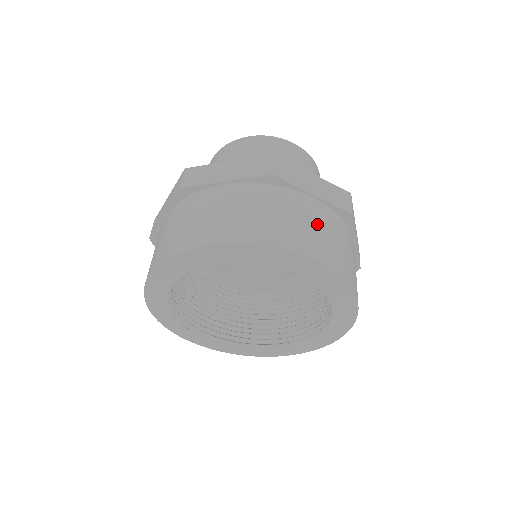
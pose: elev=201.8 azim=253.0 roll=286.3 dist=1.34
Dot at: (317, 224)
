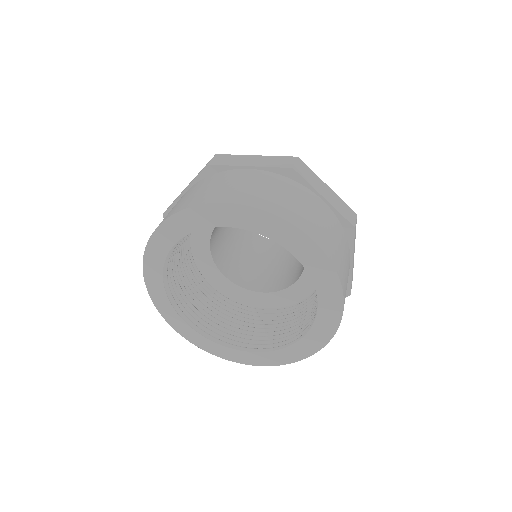
Dot at: (322, 219)
